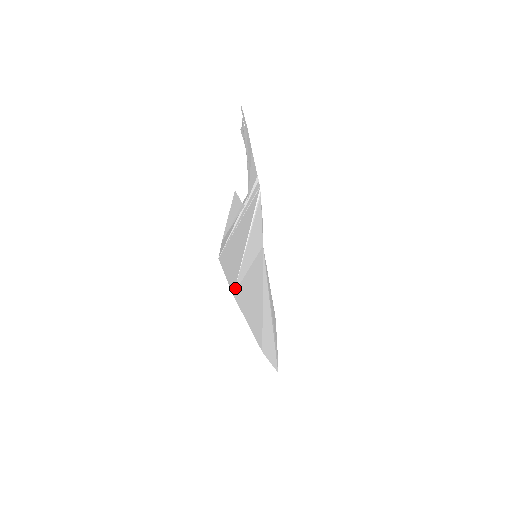
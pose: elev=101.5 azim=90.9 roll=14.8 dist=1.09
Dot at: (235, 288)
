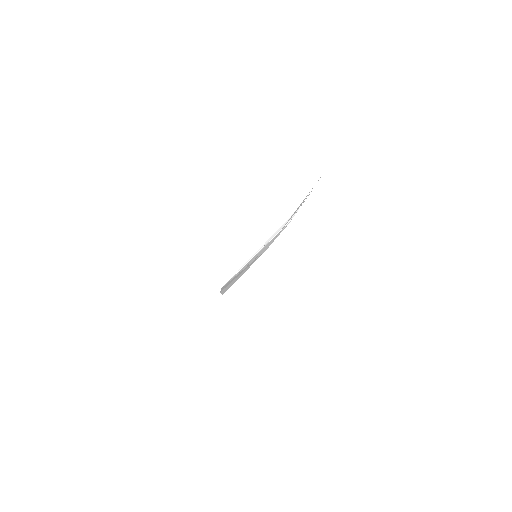
Dot at: (225, 284)
